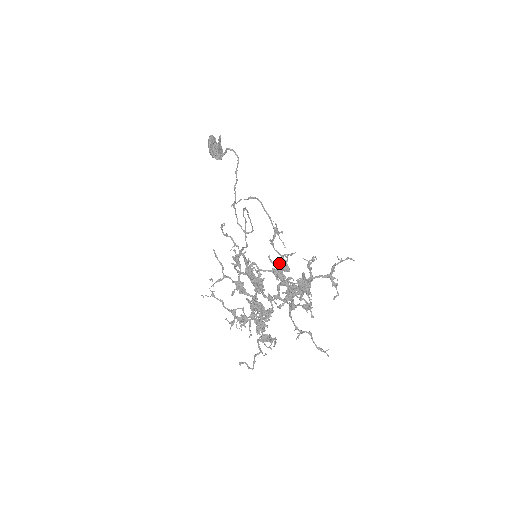
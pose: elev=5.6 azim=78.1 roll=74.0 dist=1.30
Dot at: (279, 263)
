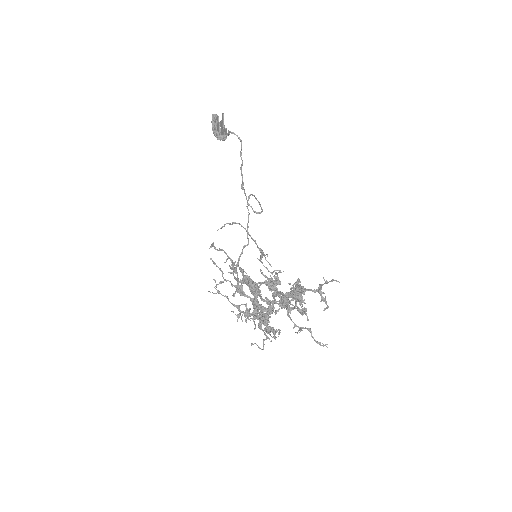
Dot at: occluded
